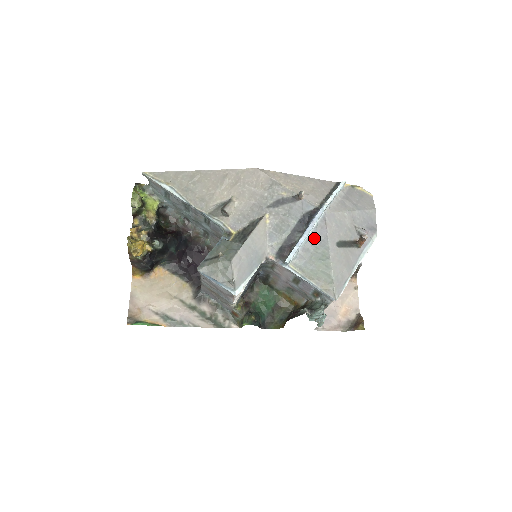
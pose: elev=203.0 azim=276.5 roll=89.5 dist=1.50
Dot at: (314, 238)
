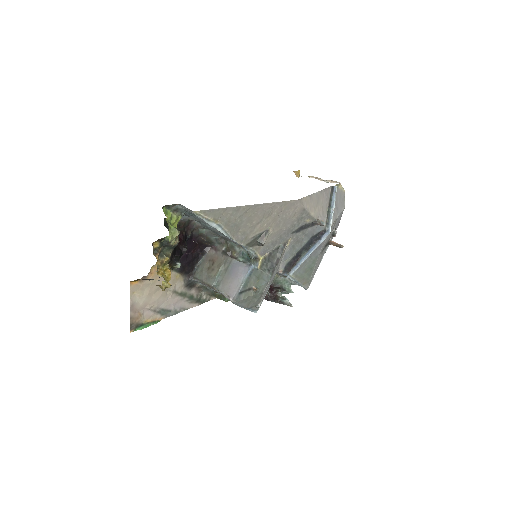
Dot at: (313, 252)
